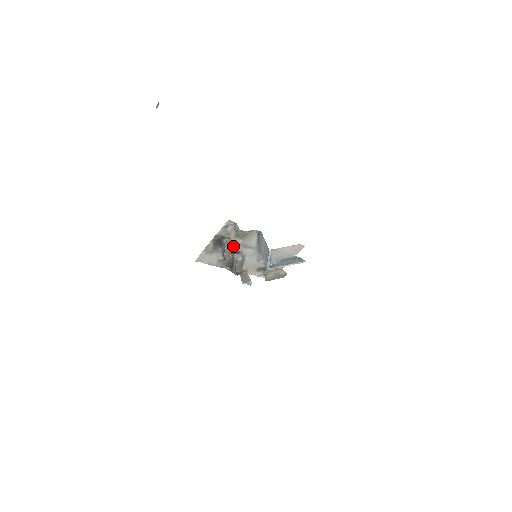
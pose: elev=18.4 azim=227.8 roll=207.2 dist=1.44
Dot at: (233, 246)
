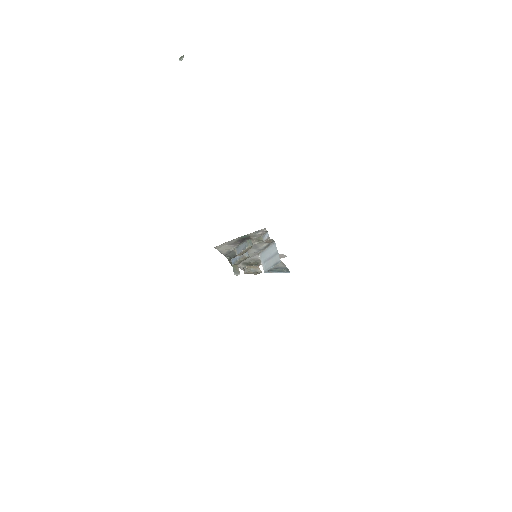
Dot at: occluded
